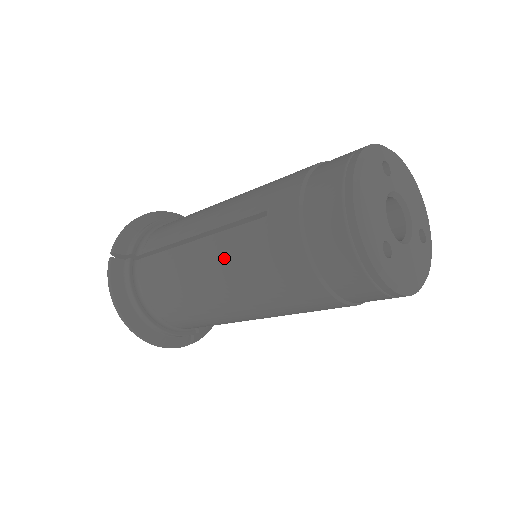
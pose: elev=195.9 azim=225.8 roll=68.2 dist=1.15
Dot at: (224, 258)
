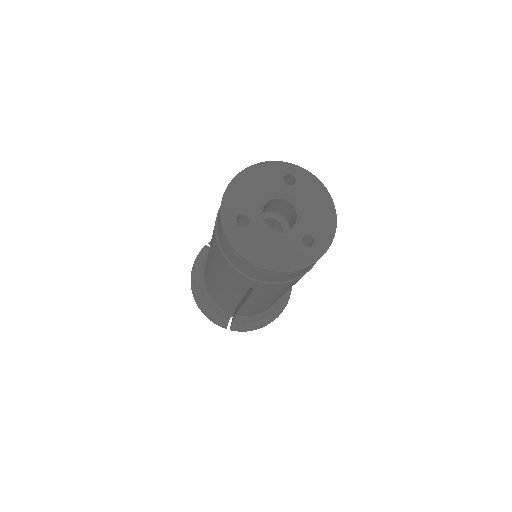
Dot at: occluded
